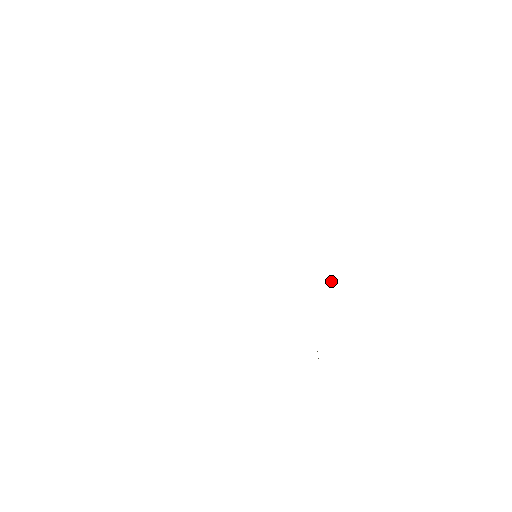
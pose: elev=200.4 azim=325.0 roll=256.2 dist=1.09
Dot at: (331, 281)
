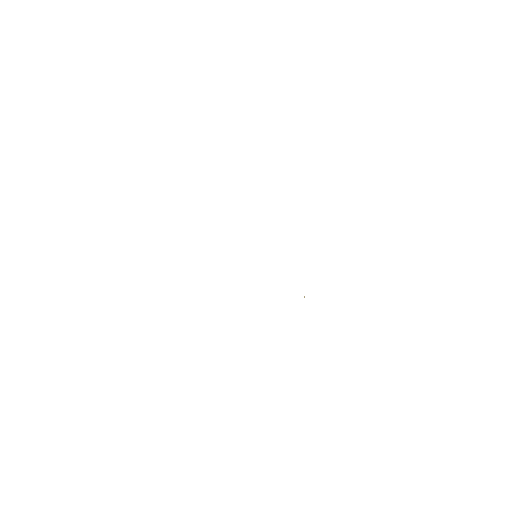
Dot at: occluded
